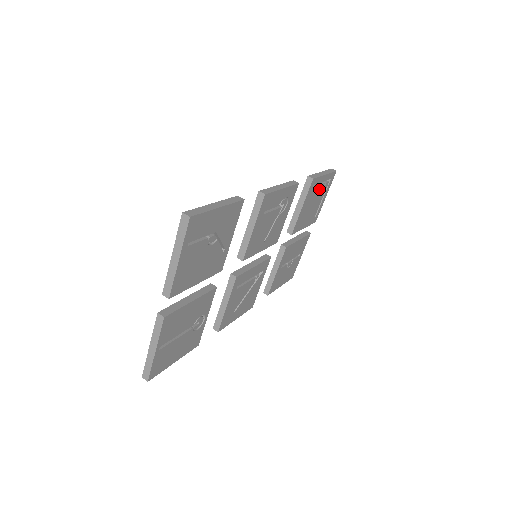
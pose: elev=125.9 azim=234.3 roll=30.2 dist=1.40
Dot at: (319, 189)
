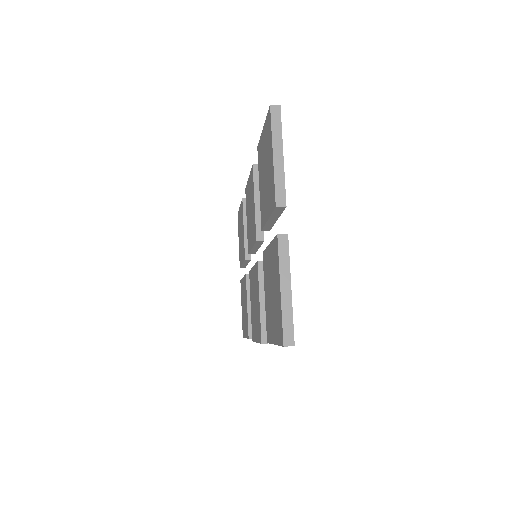
Dot at: occluded
